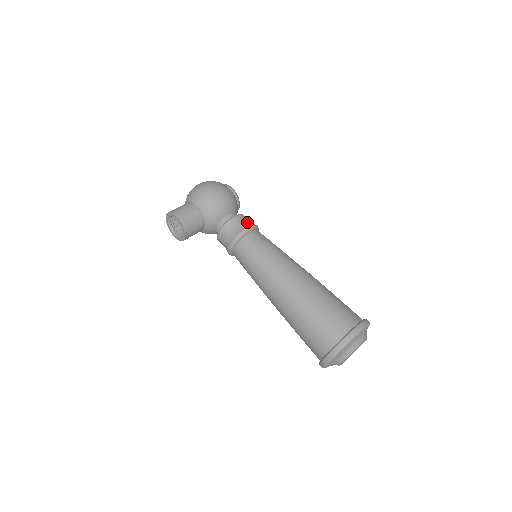
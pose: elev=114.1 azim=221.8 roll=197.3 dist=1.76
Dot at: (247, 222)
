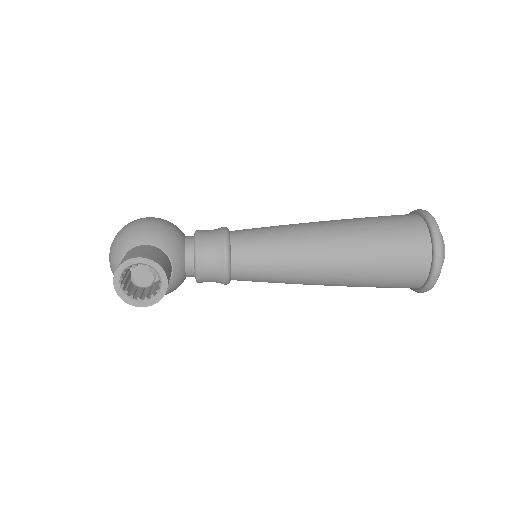
Dot at: (214, 229)
